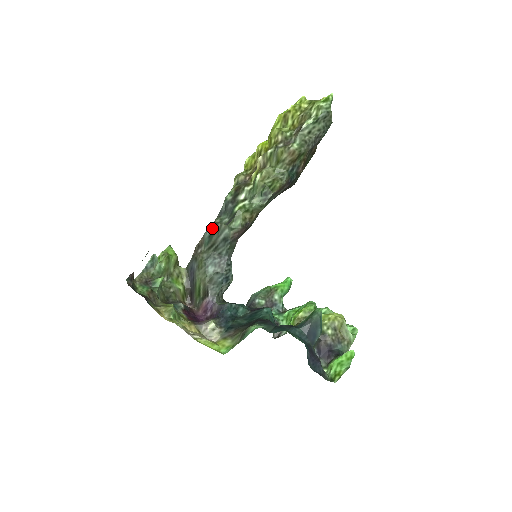
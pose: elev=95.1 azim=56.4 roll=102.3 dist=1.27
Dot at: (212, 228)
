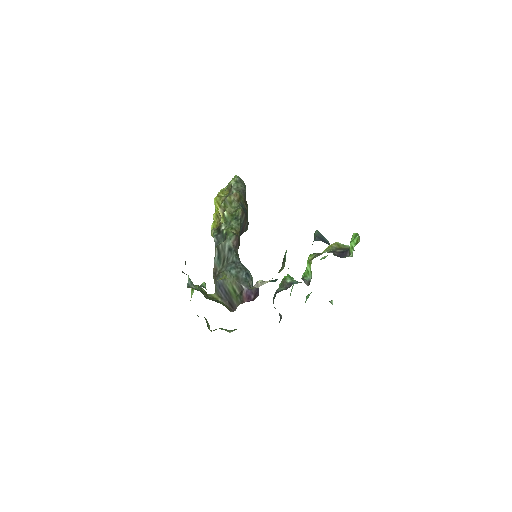
Dot at: (217, 252)
